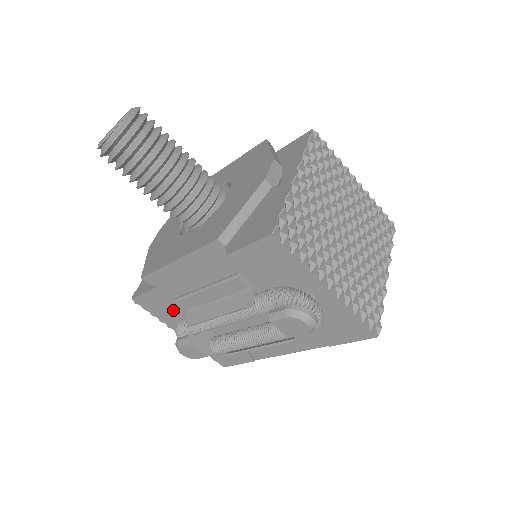
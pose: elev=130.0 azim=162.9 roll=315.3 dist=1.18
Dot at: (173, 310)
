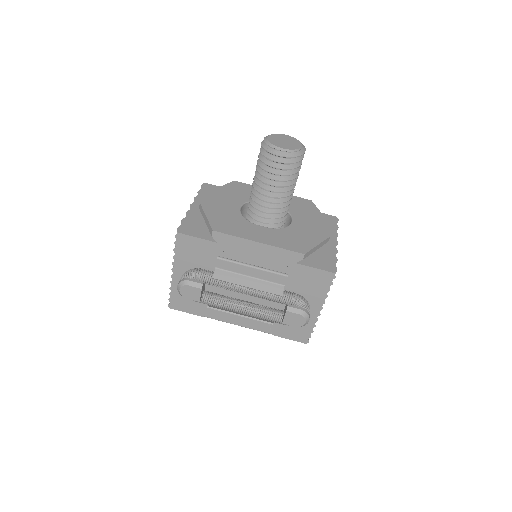
Dot at: (200, 259)
